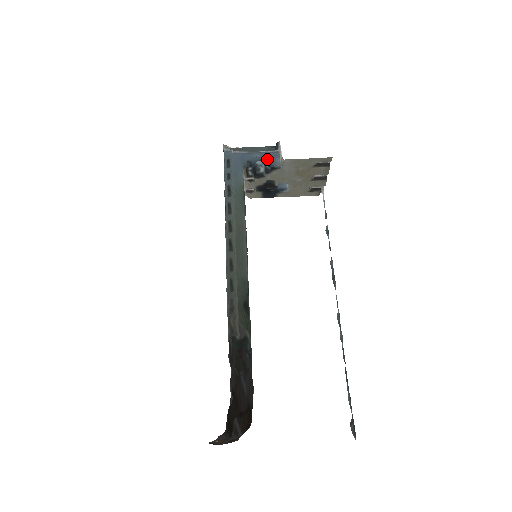
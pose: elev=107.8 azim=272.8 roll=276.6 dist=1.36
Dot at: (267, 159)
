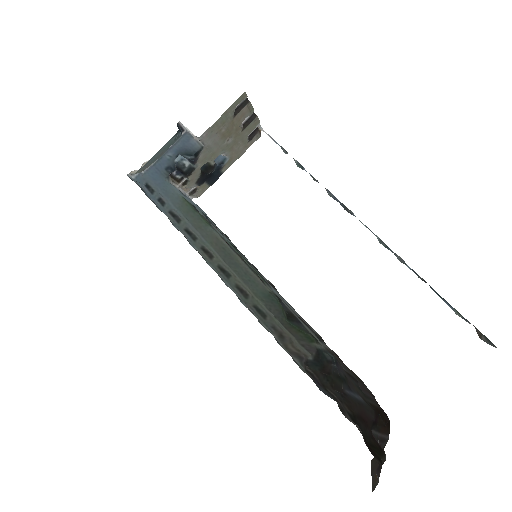
Dot at: (182, 149)
